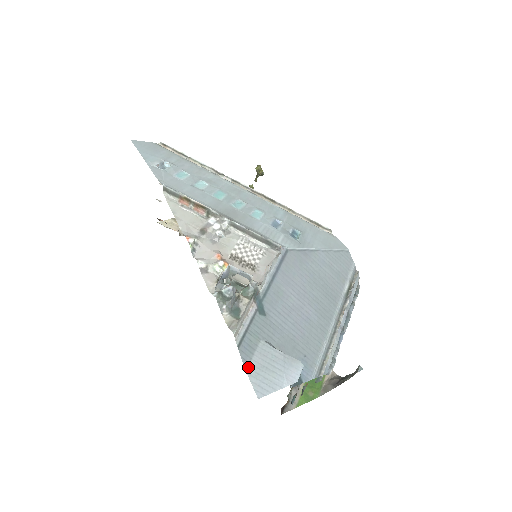
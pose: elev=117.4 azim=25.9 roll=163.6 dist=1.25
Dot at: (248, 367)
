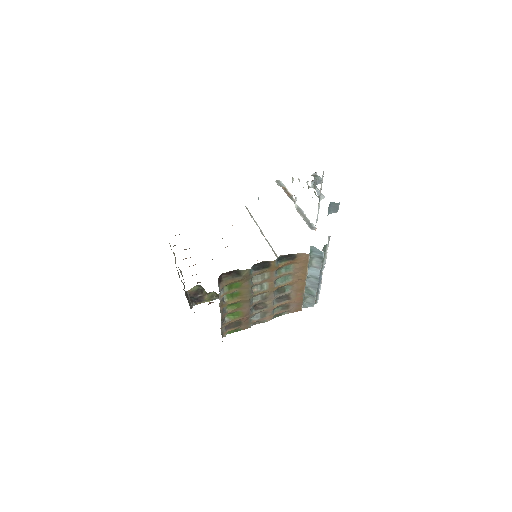
Dot at: occluded
